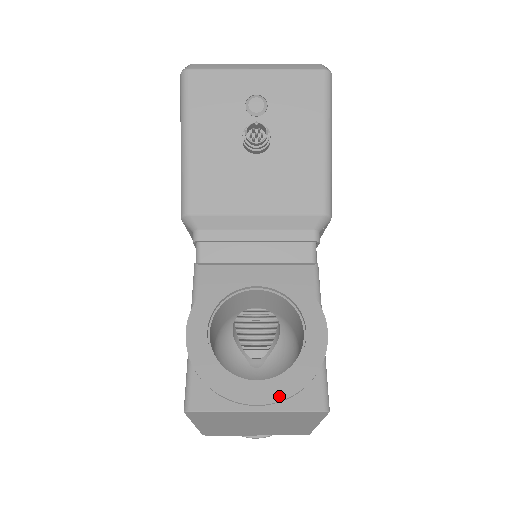
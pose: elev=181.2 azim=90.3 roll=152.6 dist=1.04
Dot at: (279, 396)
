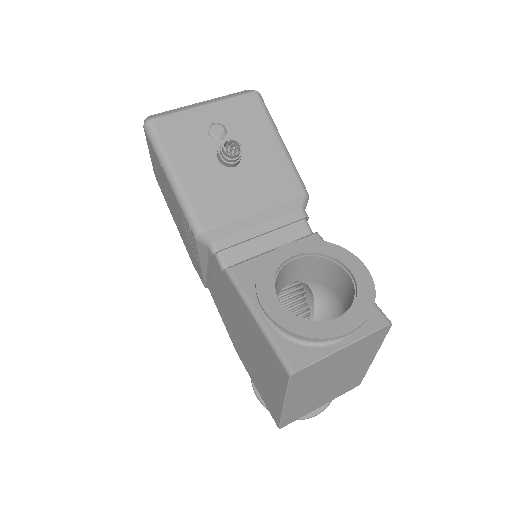
Dot at: (361, 319)
